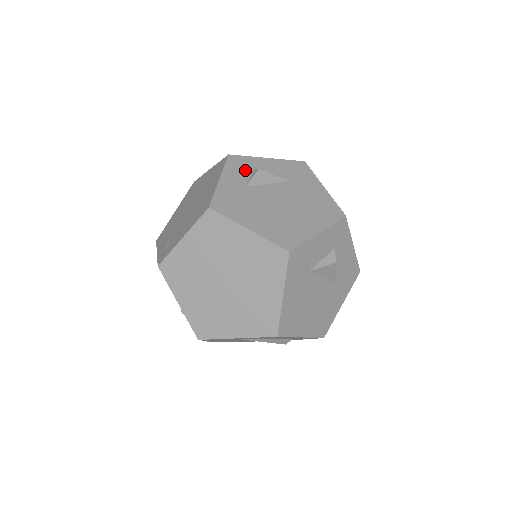
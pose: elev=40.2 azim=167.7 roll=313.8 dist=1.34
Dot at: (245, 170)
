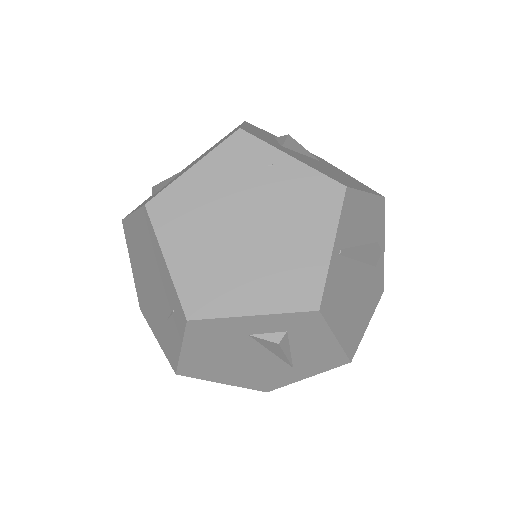
Dot at: occluded
